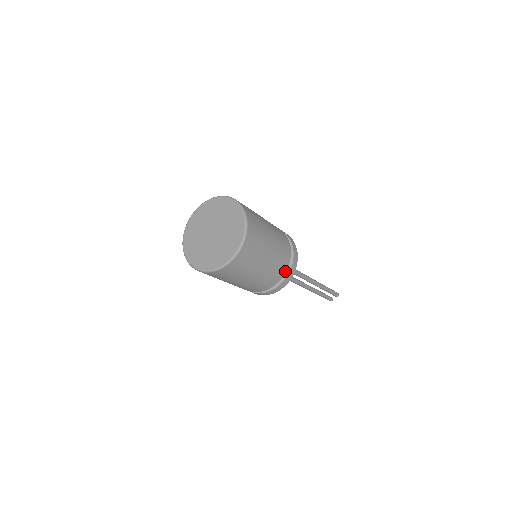
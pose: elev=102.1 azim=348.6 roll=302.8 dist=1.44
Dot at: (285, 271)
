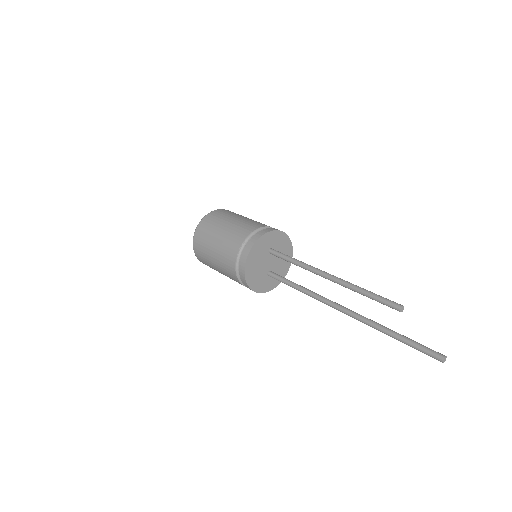
Dot at: (252, 231)
